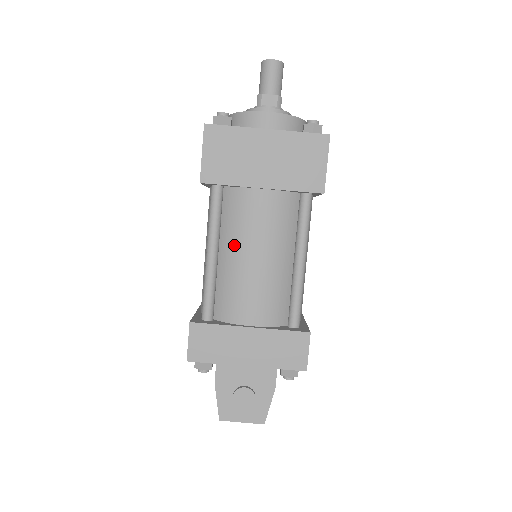
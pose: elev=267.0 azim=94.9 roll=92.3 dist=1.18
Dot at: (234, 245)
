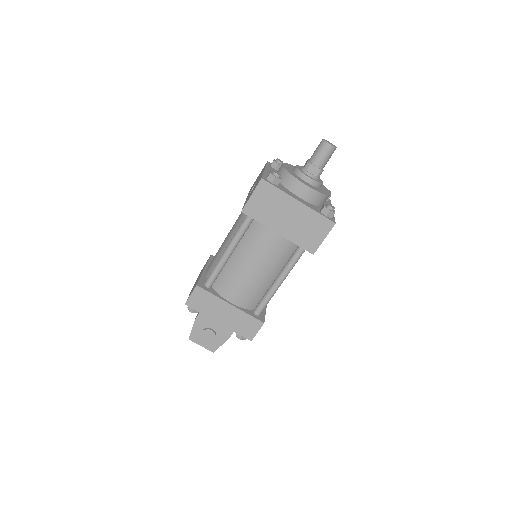
Dot at: (244, 255)
